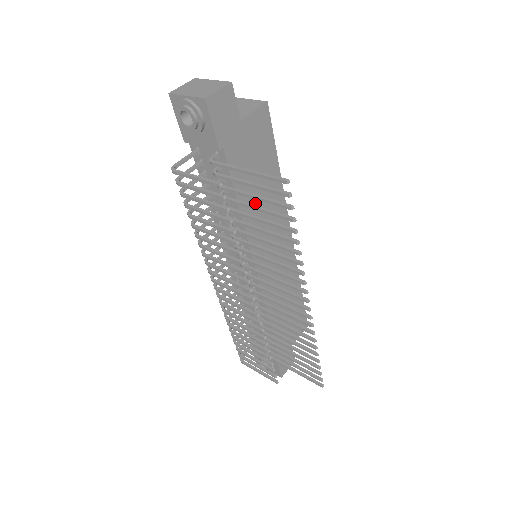
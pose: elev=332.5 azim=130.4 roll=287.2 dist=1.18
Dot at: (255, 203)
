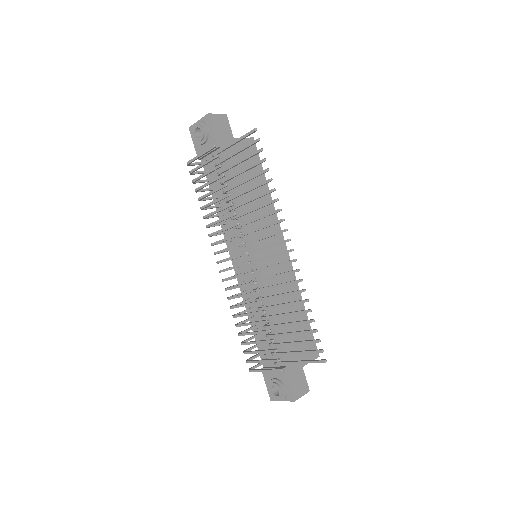
Dot at: occluded
